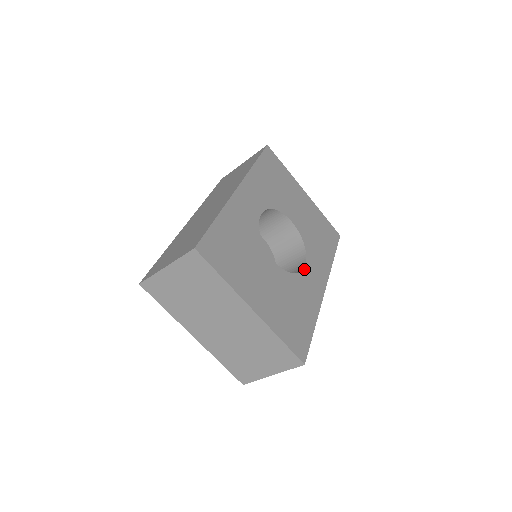
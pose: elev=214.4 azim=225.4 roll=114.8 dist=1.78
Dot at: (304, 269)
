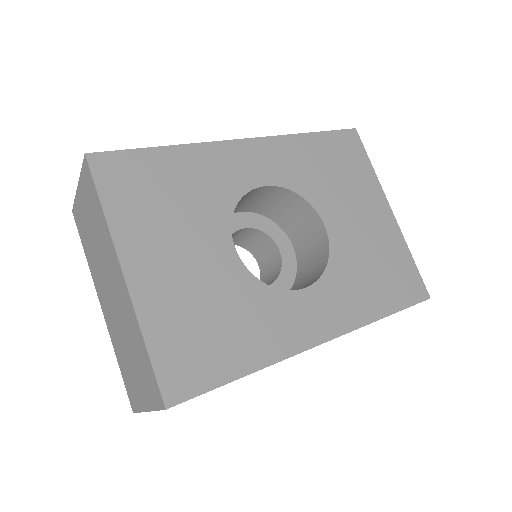
Dot at: (296, 291)
